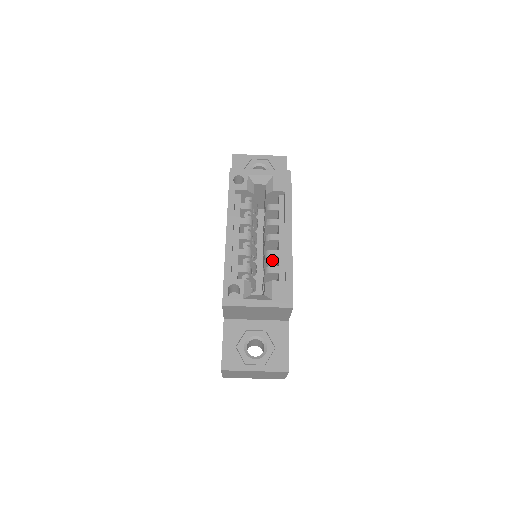
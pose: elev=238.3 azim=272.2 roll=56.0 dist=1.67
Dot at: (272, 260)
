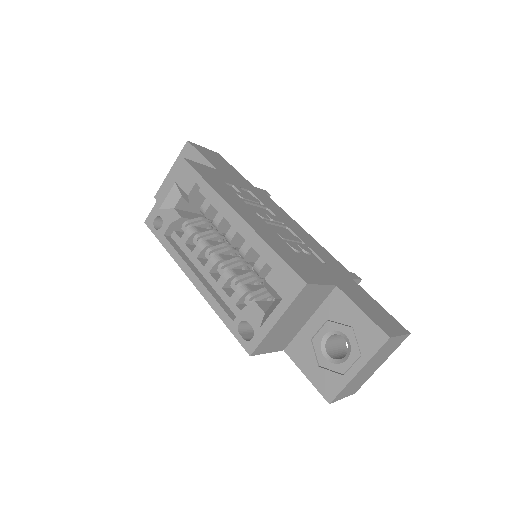
Dot at: (255, 254)
